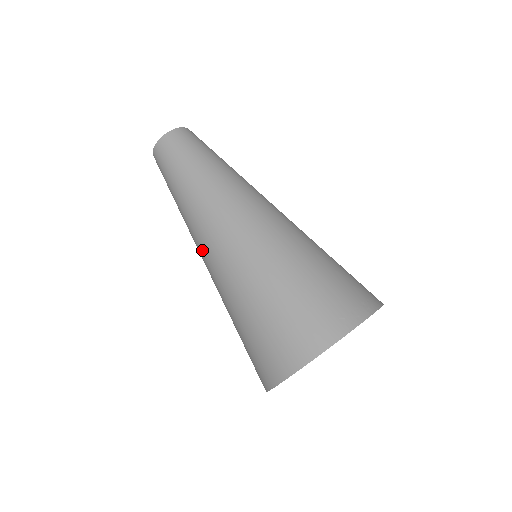
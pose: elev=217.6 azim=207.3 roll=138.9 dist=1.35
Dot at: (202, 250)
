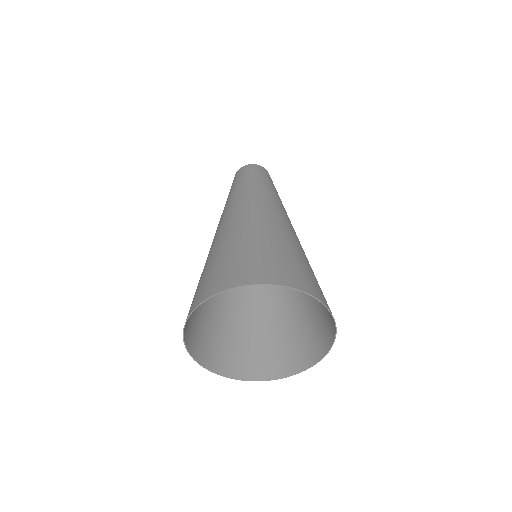
Dot at: (242, 207)
